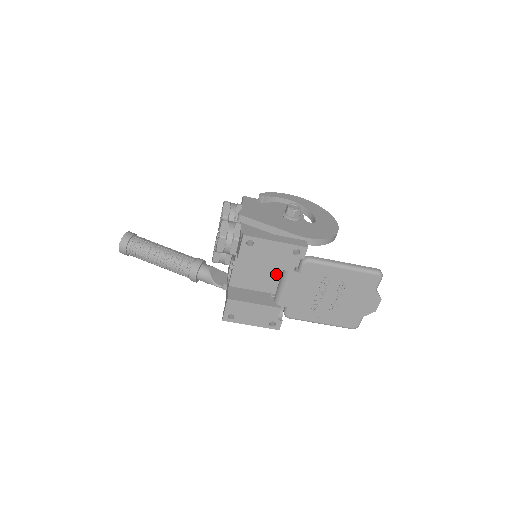
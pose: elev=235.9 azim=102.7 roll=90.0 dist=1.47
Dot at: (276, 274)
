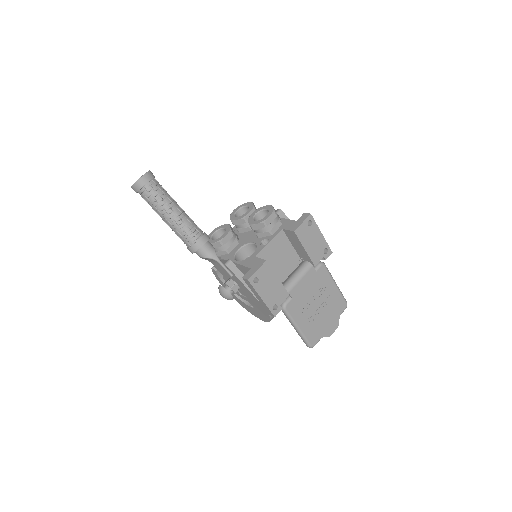
Dot at: (288, 268)
